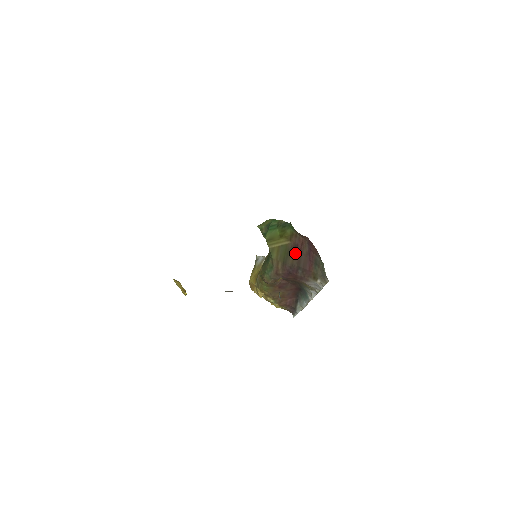
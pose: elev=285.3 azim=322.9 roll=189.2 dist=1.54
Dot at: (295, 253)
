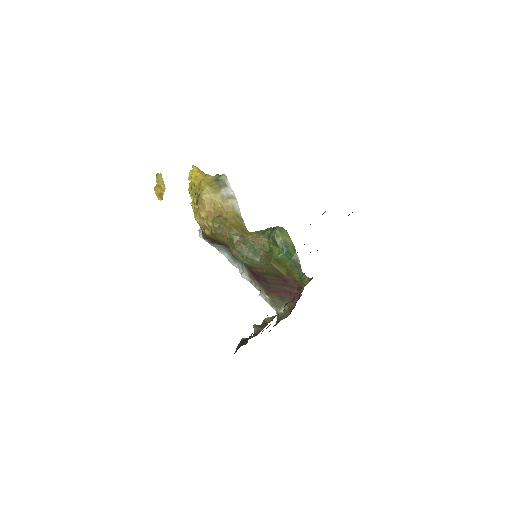
Dot at: (279, 280)
